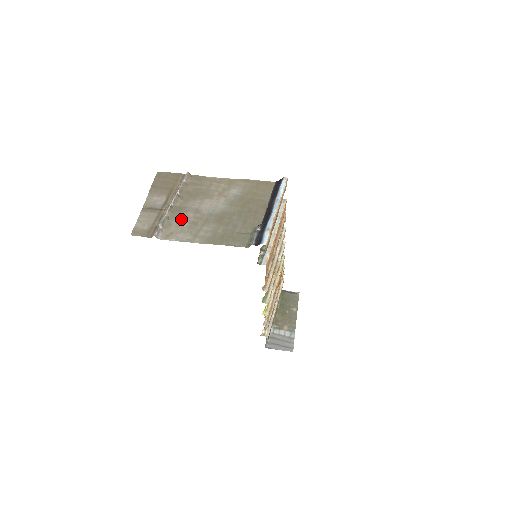
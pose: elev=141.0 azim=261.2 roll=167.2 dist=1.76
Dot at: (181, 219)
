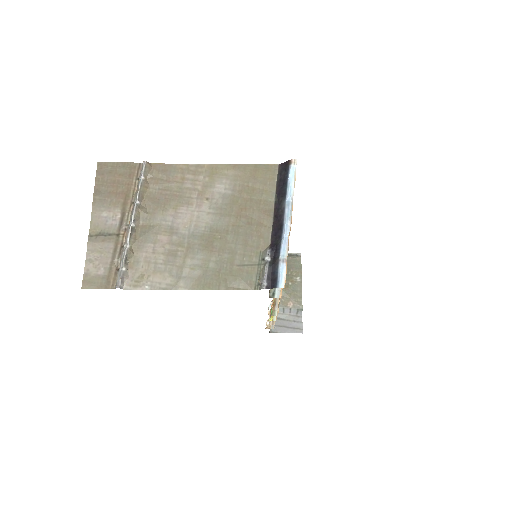
Dot at: (151, 248)
